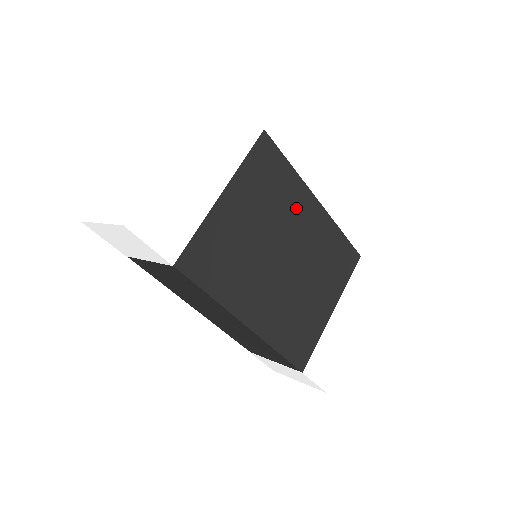
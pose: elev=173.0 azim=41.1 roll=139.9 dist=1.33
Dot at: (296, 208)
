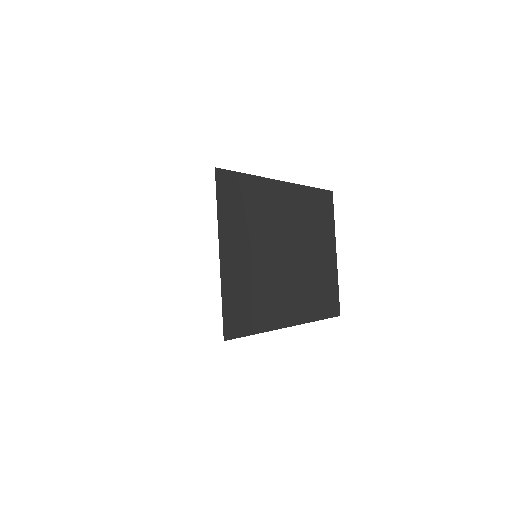
Dot at: (272, 205)
